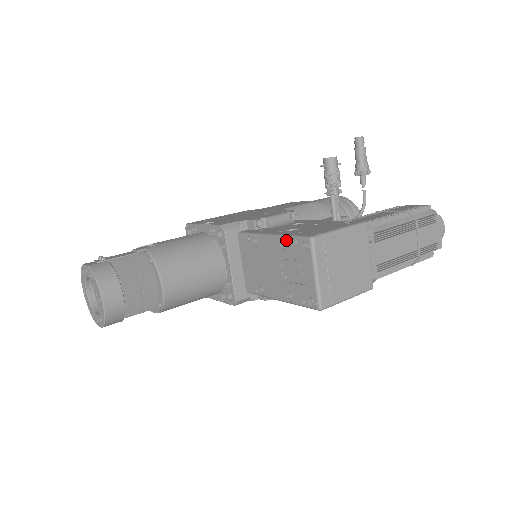
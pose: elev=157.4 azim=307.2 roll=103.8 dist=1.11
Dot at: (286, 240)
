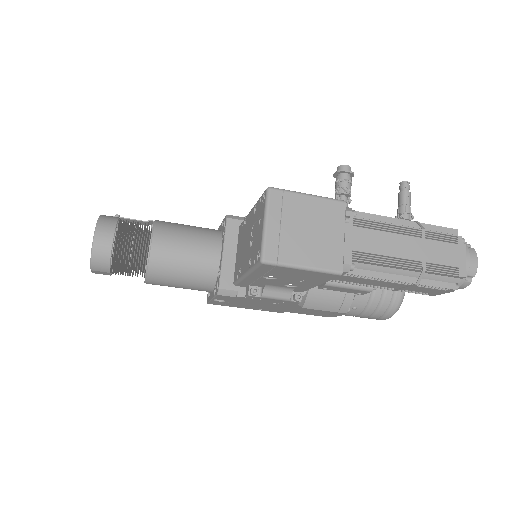
Dot at: (257, 203)
